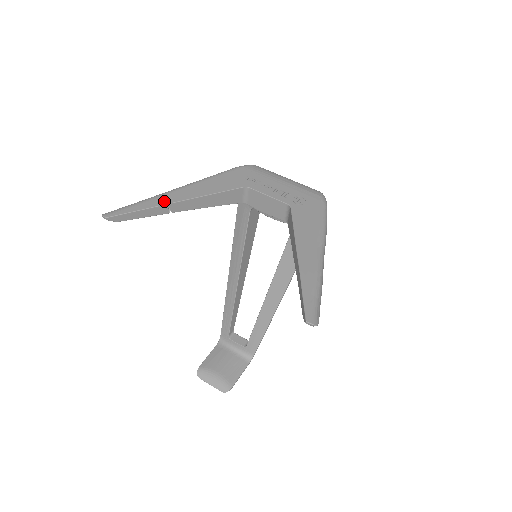
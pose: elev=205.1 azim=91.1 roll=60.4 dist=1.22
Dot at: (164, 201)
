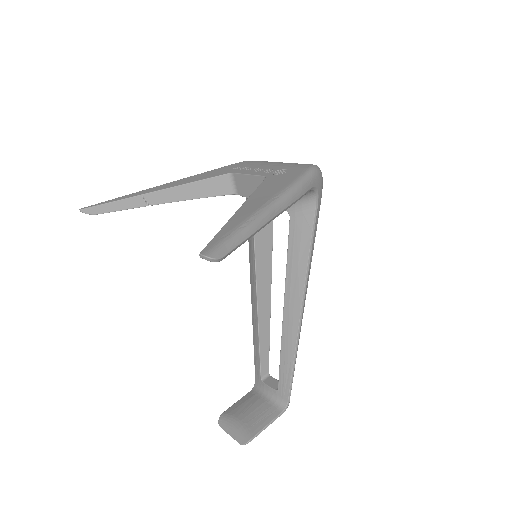
Dot at: (141, 193)
